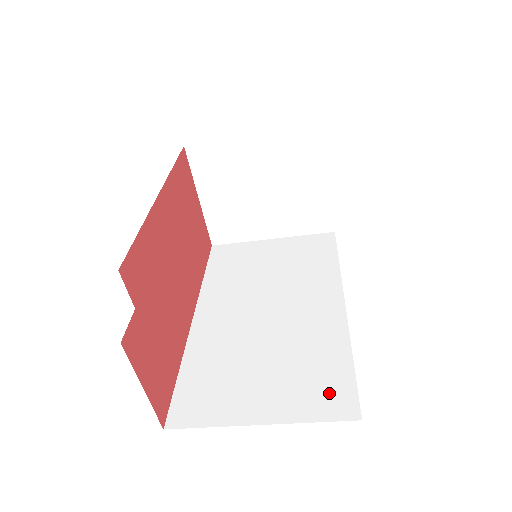
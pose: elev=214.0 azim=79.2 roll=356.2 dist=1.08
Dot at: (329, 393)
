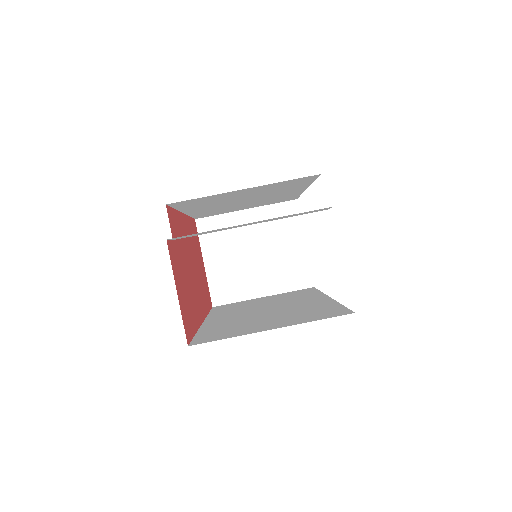
Dot at: (326, 313)
